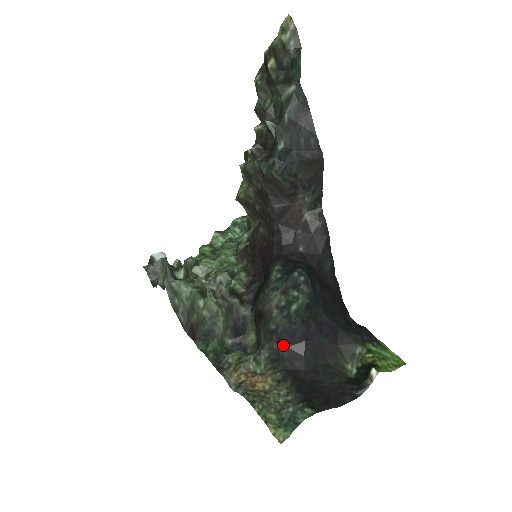
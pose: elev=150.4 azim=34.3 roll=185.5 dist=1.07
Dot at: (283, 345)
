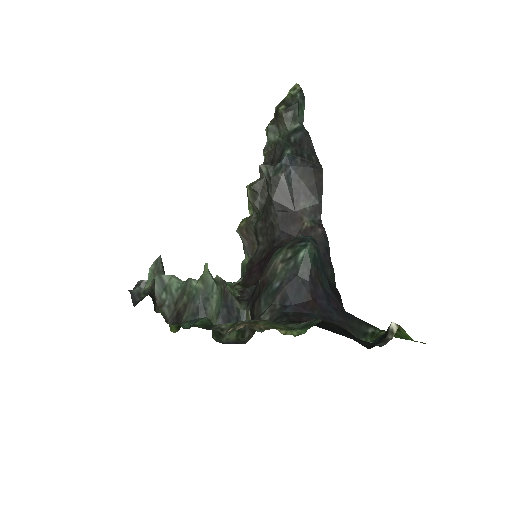
Dot at: (287, 304)
